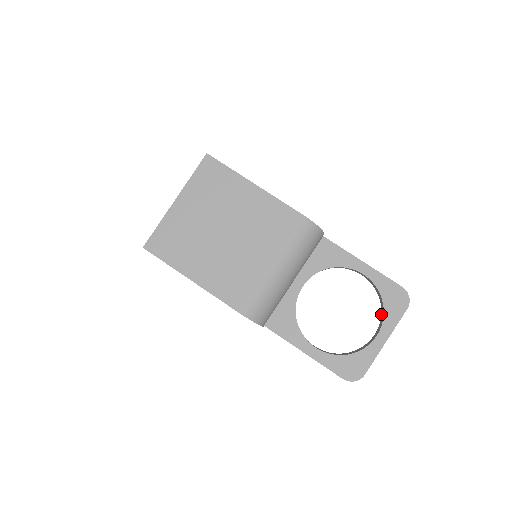
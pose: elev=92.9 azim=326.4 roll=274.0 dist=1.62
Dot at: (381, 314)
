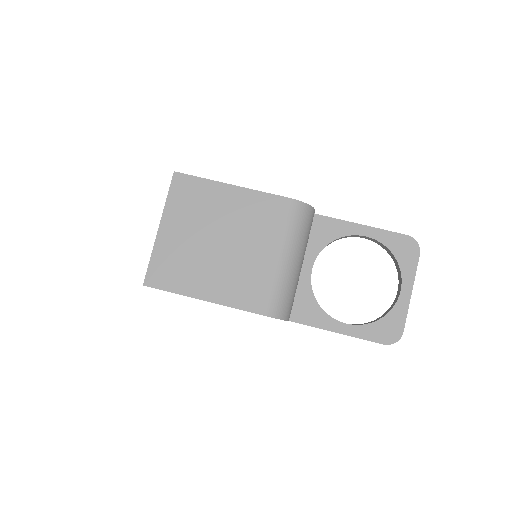
Dot at: occluded
